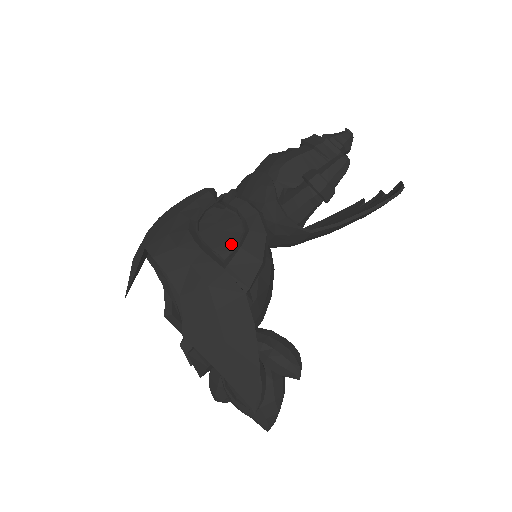
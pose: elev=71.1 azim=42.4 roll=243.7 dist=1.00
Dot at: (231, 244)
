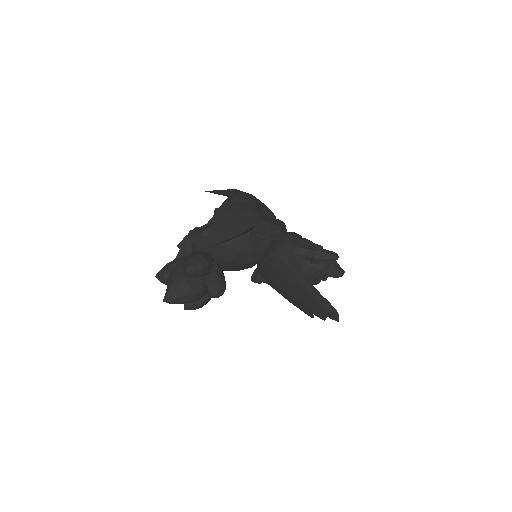
Dot at: occluded
